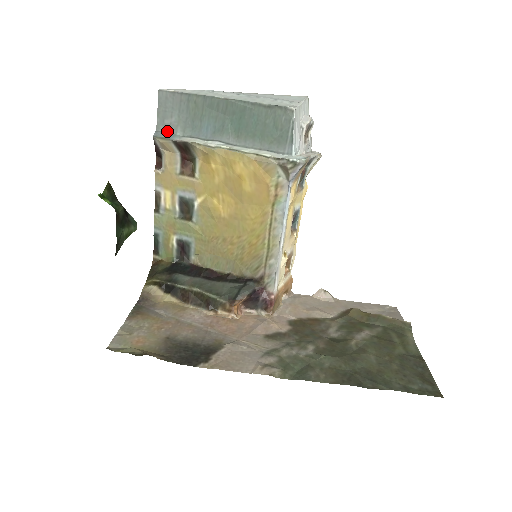
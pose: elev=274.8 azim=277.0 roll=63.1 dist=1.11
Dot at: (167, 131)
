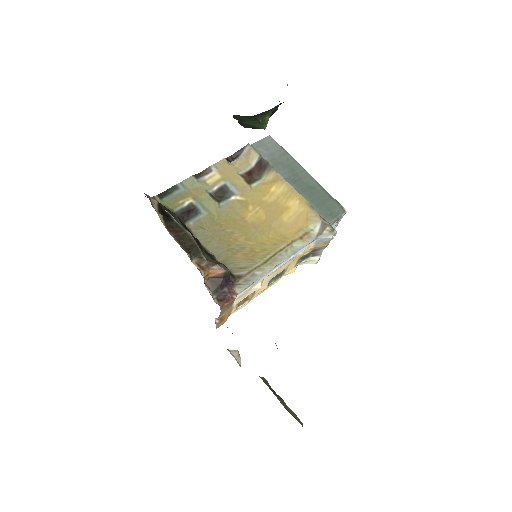
Dot at: occluded
